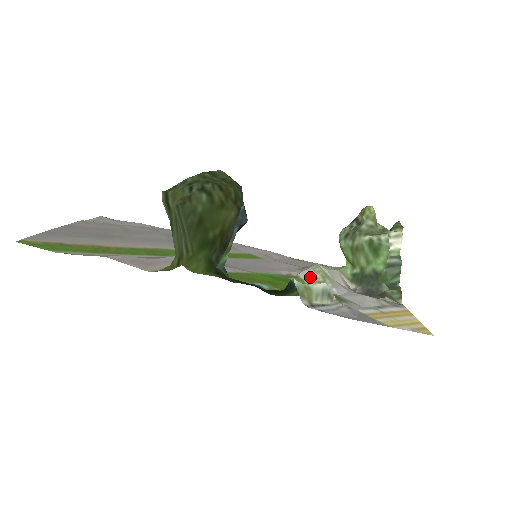
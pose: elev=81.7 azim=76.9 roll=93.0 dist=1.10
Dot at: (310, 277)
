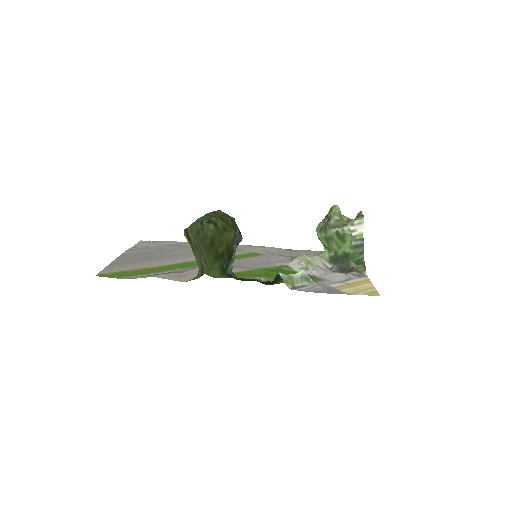
Dot at: (297, 265)
